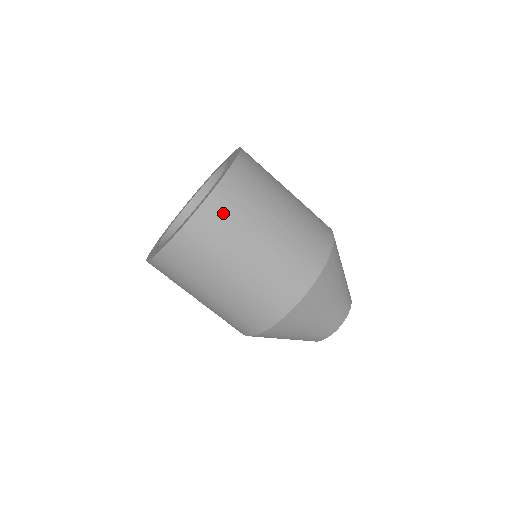
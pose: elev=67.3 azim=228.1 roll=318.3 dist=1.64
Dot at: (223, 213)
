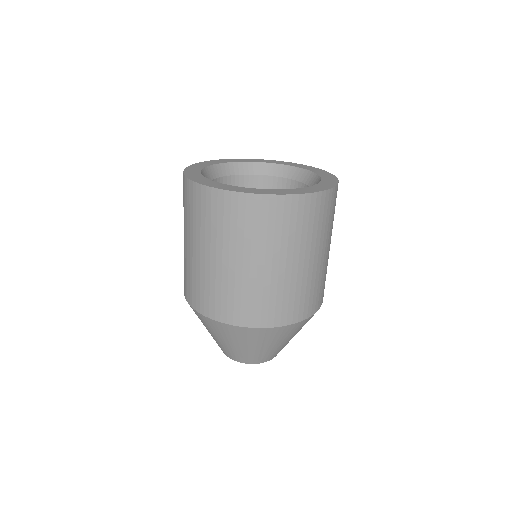
Dot at: (256, 216)
